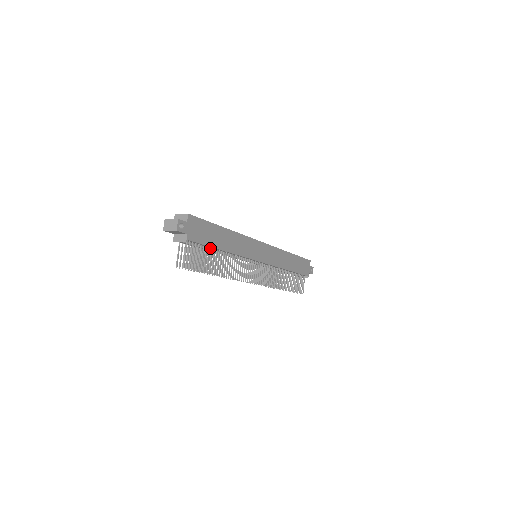
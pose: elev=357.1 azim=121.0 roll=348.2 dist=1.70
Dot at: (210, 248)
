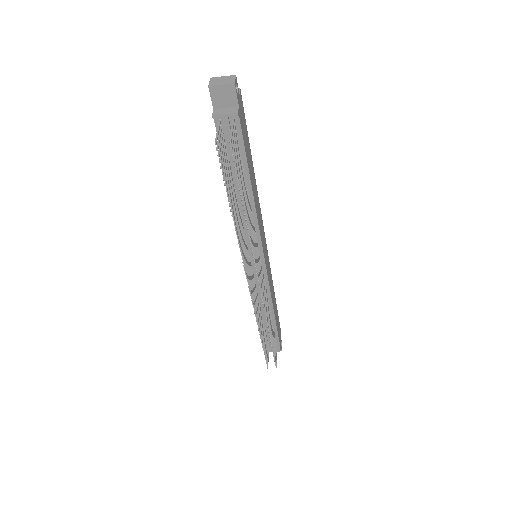
Dot at: occluded
